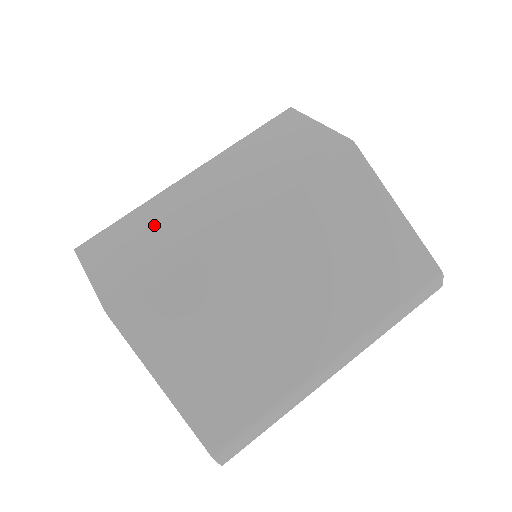
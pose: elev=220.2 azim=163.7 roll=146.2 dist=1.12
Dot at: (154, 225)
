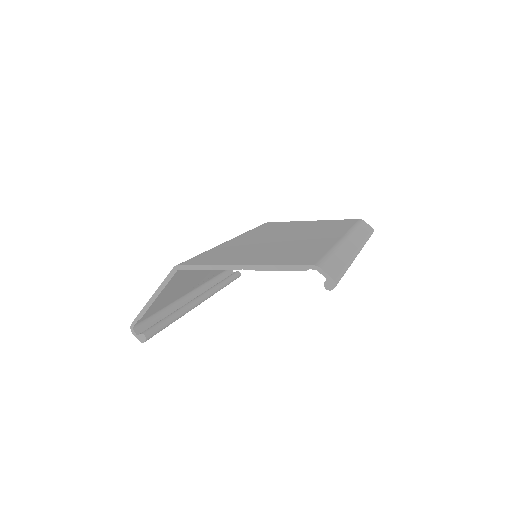
Dot at: occluded
